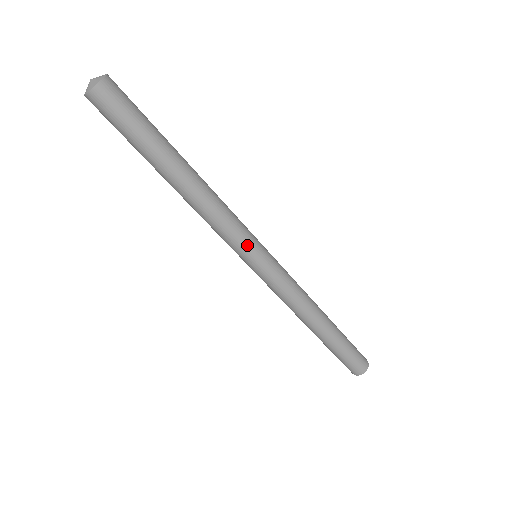
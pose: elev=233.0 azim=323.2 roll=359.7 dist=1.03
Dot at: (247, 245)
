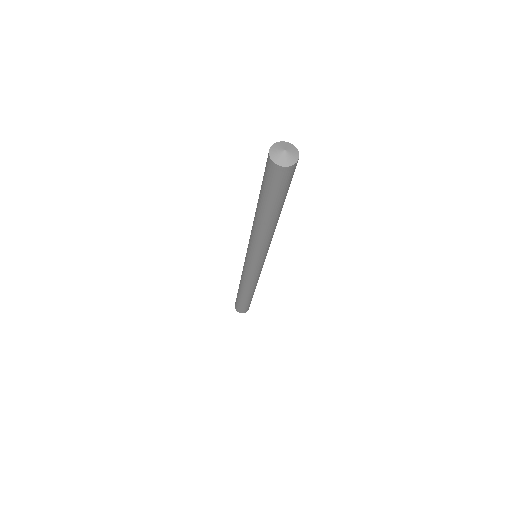
Dot at: (260, 258)
